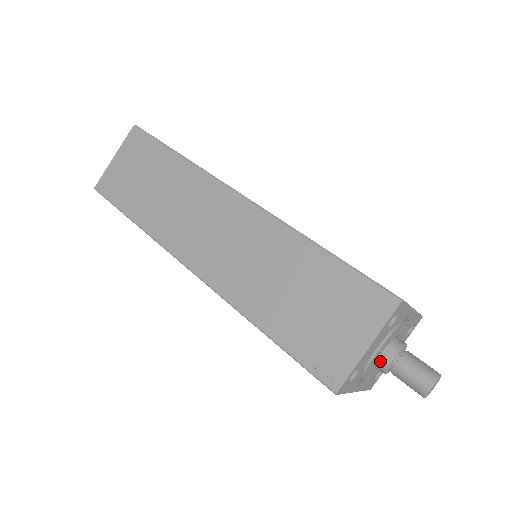
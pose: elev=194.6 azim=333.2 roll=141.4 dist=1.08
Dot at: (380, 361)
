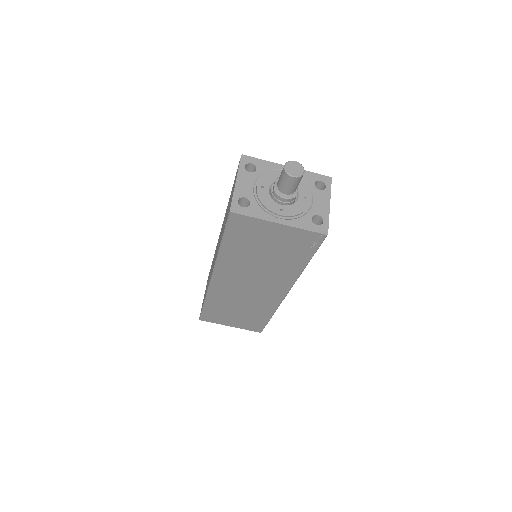
Dot at: (272, 194)
